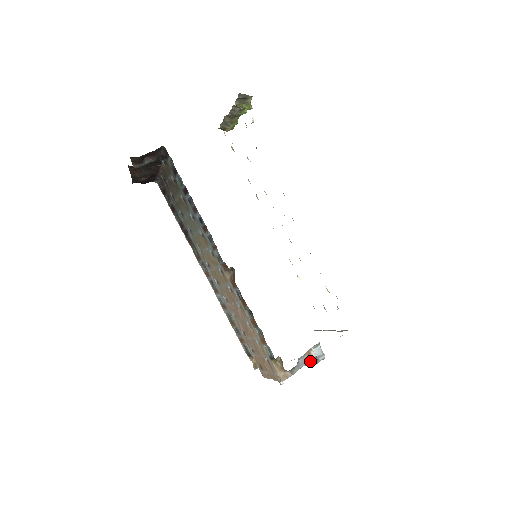
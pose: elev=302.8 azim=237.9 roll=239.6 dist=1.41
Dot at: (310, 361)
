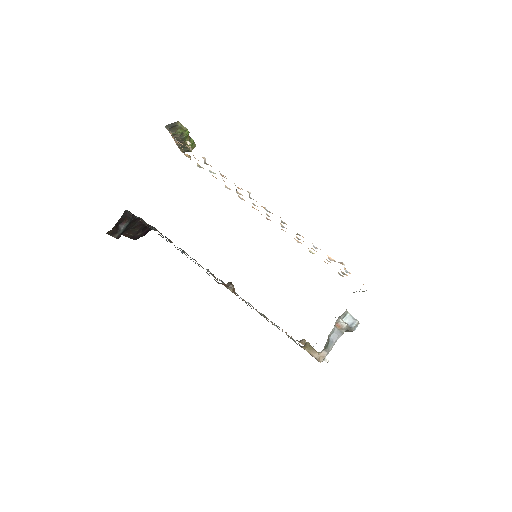
Dot at: (342, 333)
